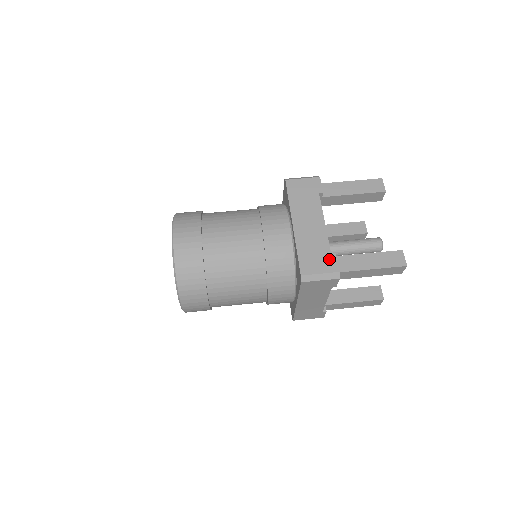
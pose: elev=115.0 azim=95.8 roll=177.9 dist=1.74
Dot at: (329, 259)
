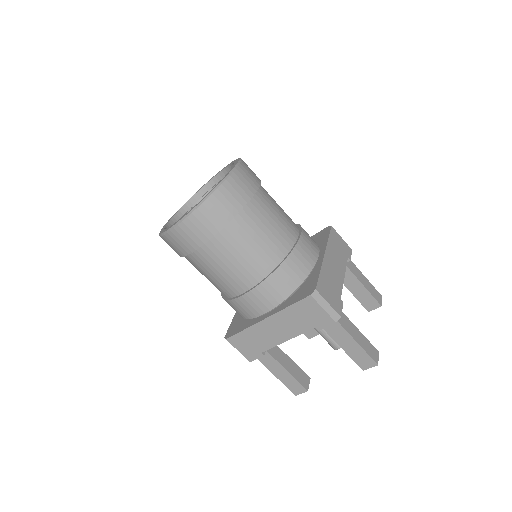
Dot at: (255, 353)
